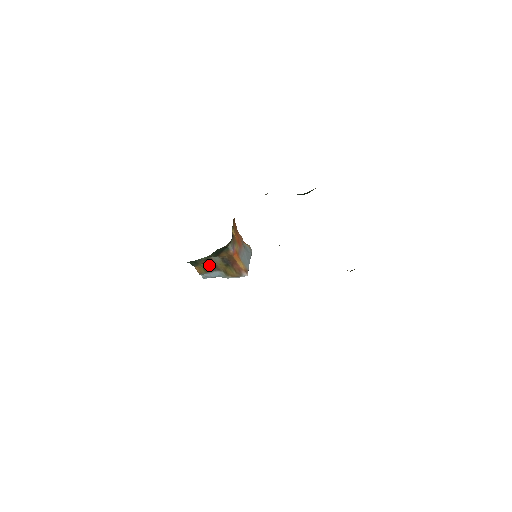
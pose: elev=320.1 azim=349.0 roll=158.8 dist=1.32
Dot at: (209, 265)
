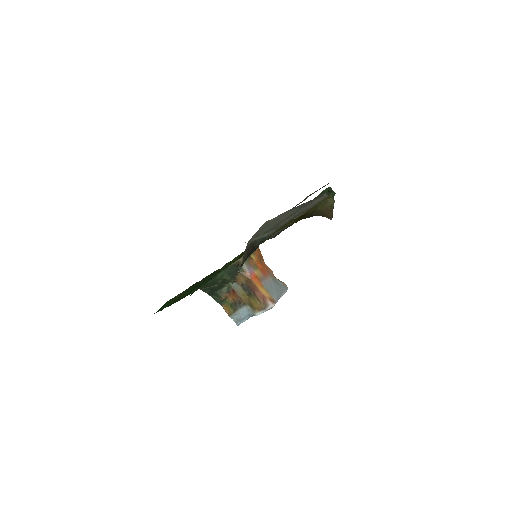
Dot at: (233, 299)
